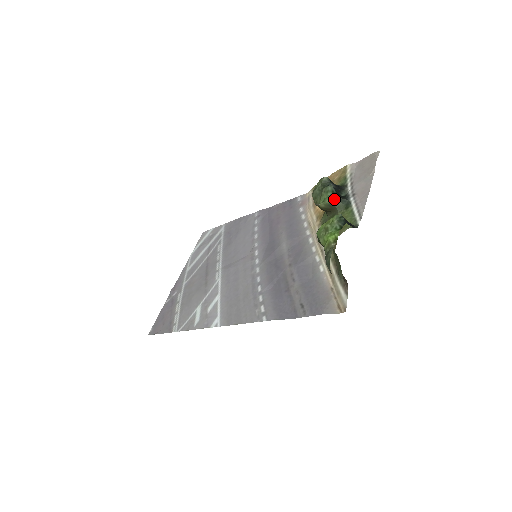
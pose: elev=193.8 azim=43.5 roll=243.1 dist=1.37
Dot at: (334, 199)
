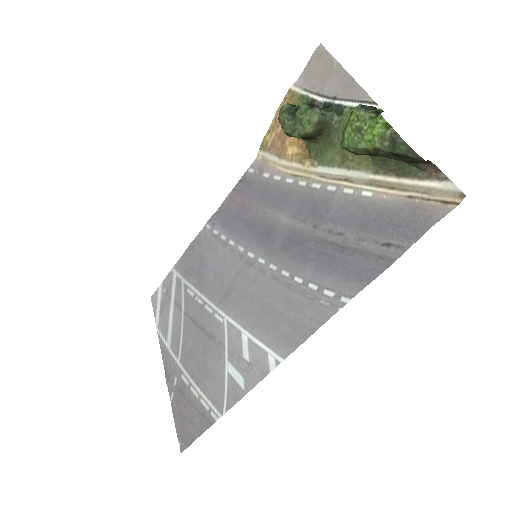
Dot at: (321, 111)
